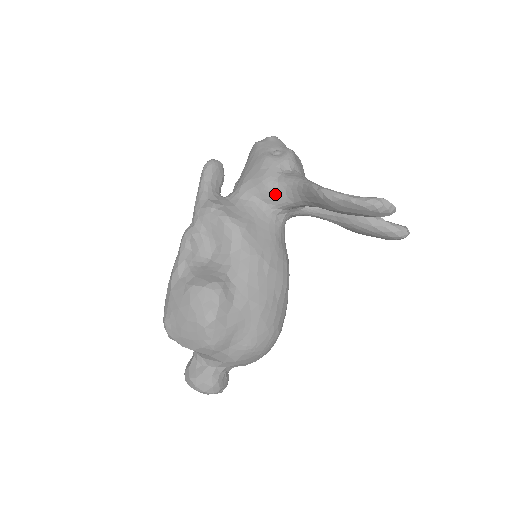
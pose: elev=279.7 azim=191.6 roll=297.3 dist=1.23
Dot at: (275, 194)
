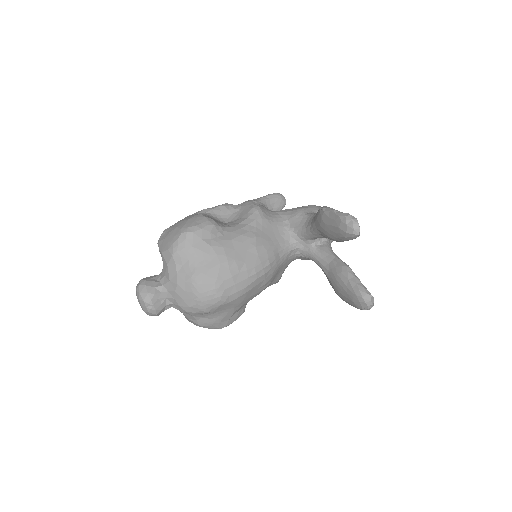
Dot at: (299, 219)
